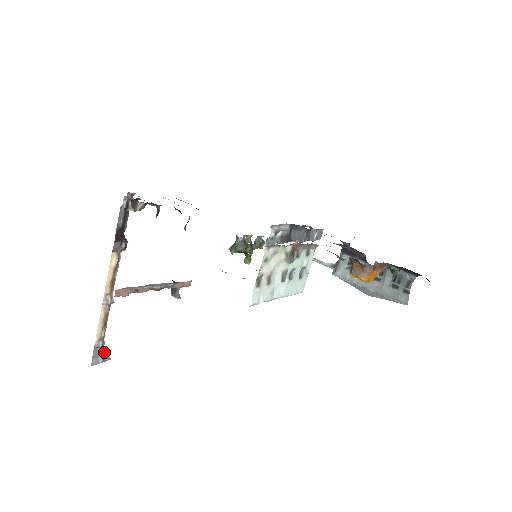
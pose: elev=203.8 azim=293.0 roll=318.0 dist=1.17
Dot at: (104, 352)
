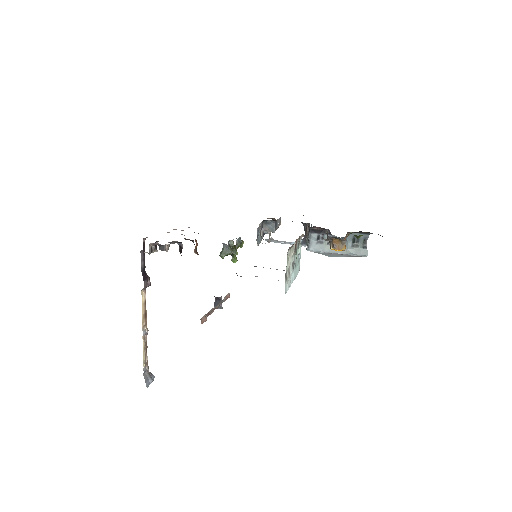
Dot at: (150, 373)
